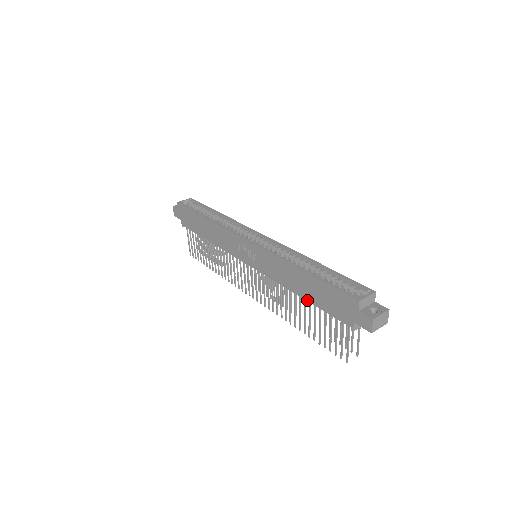
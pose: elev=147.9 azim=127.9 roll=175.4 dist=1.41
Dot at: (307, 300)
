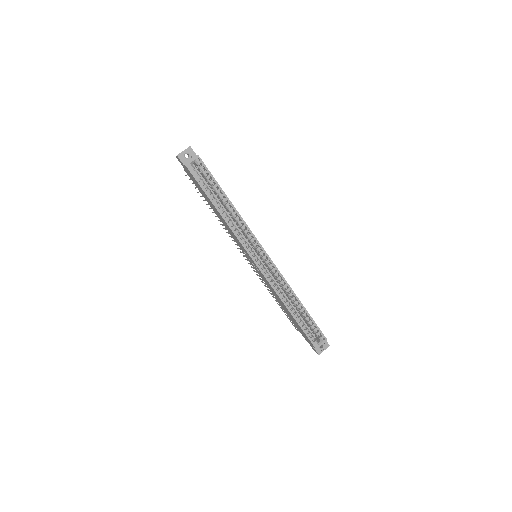
Dot at: (285, 311)
